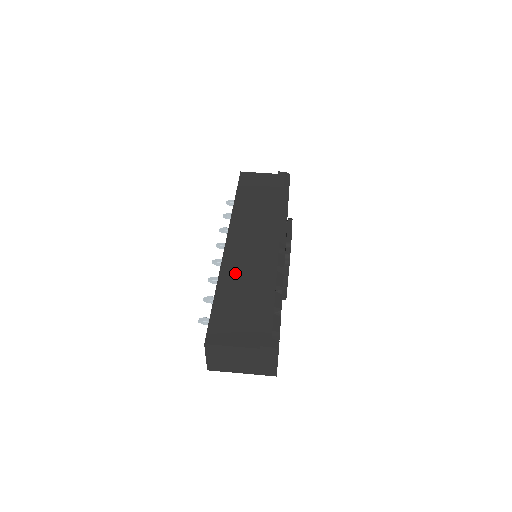
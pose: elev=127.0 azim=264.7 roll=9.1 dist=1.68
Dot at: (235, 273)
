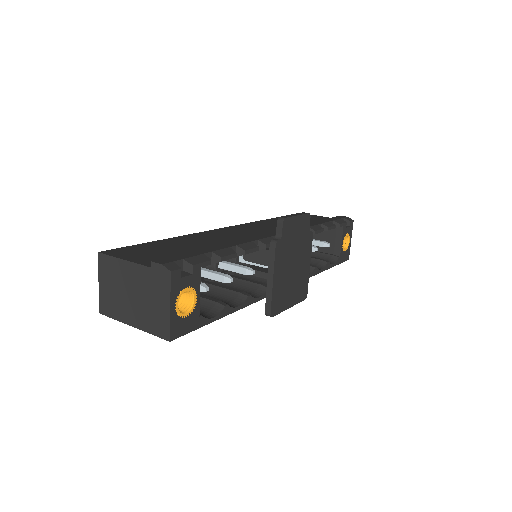
Dot at: (205, 237)
